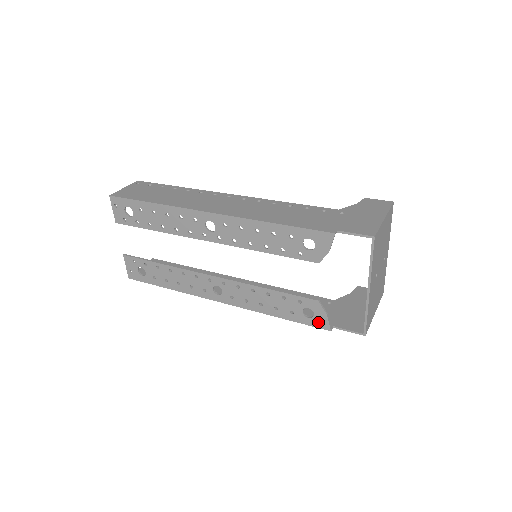
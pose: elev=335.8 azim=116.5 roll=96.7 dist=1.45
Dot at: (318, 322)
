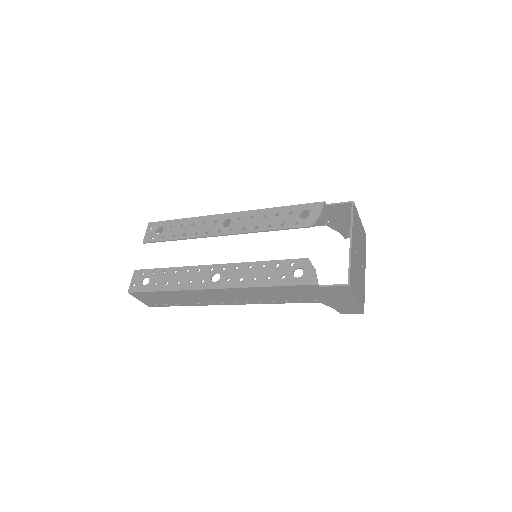
Dot at: (306, 279)
